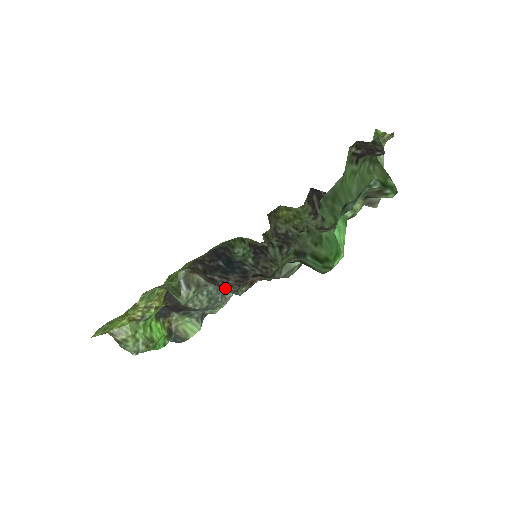
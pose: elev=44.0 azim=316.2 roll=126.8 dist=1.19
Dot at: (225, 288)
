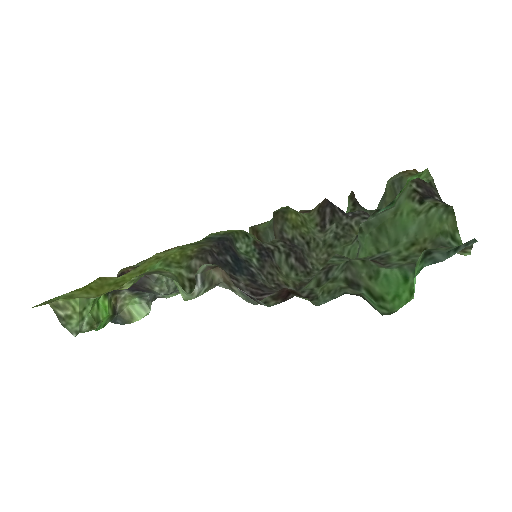
Dot at: occluded
